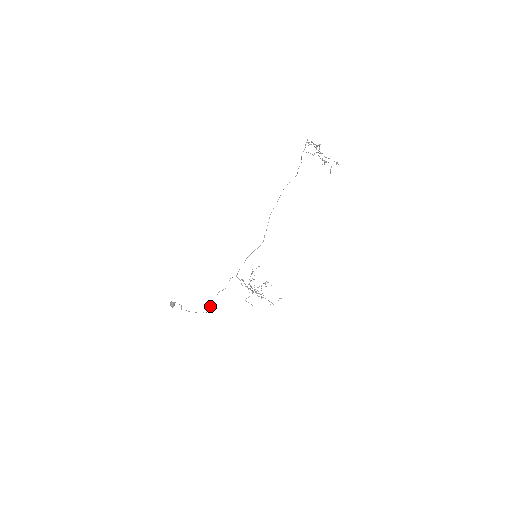
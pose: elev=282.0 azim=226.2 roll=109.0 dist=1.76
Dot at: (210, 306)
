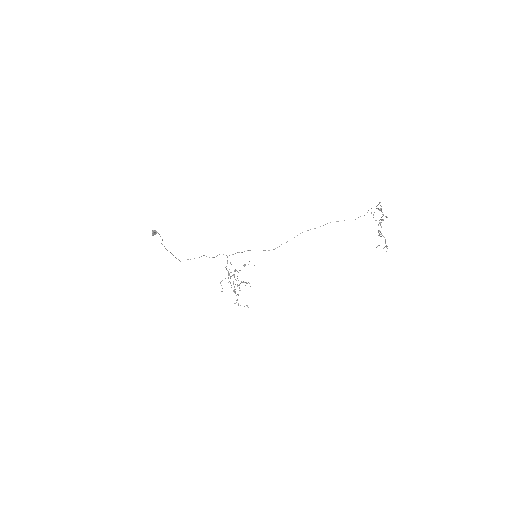
Dot at: occluded
